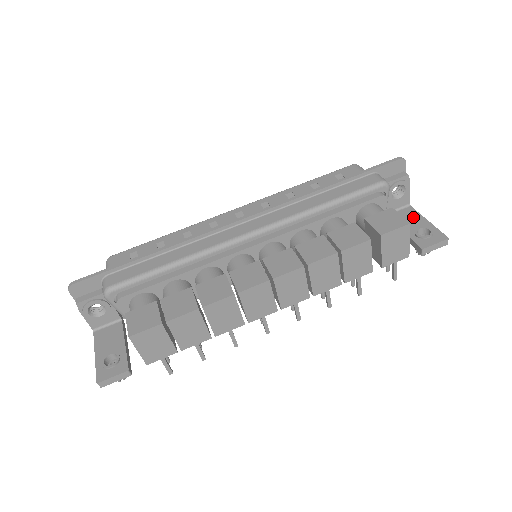
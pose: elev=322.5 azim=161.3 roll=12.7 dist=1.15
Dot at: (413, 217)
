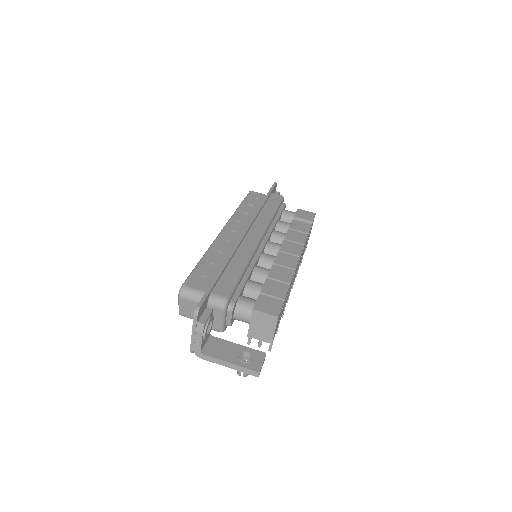
Dot at: occluded
